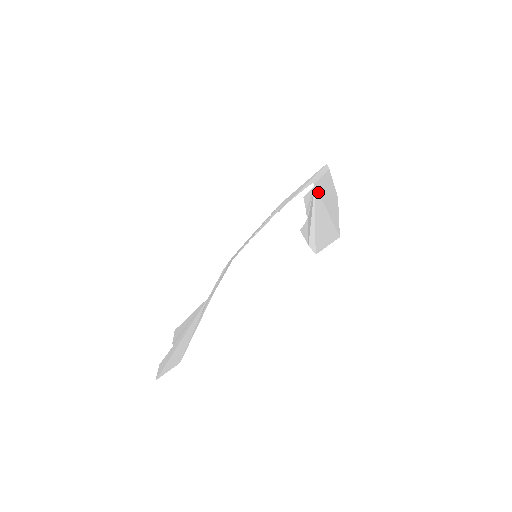
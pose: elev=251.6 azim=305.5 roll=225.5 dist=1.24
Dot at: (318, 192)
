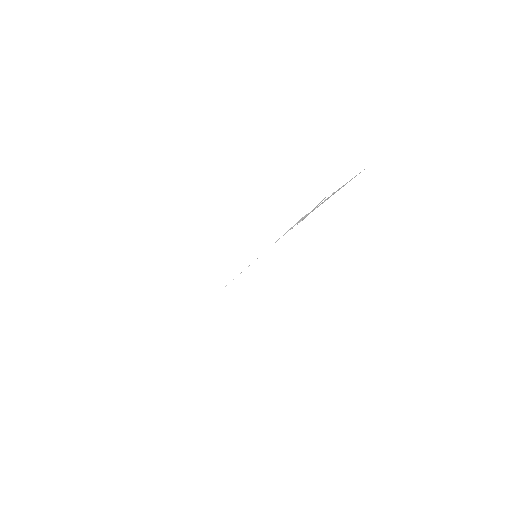
Dot at: occluded
